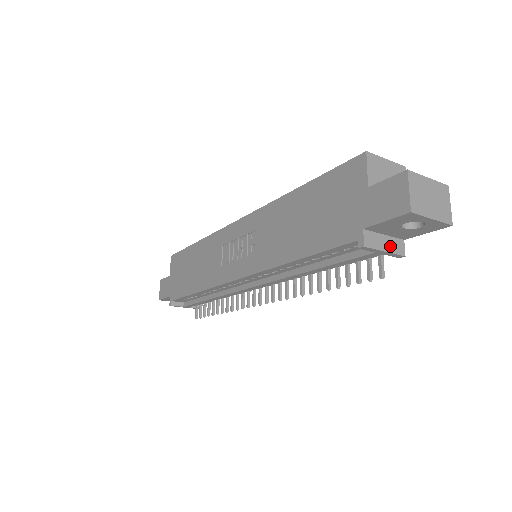
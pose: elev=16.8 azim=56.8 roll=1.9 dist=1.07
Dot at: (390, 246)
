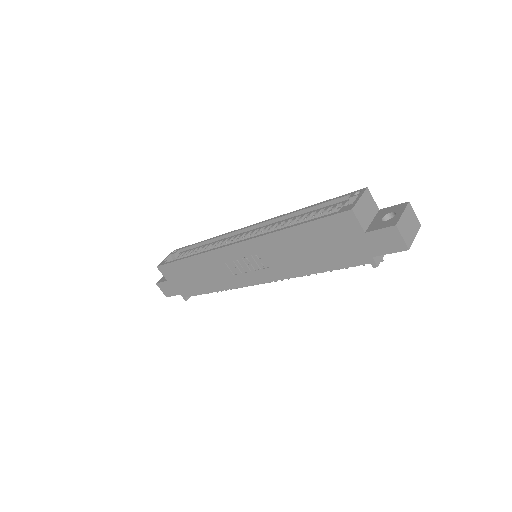
Dot at: occluded
